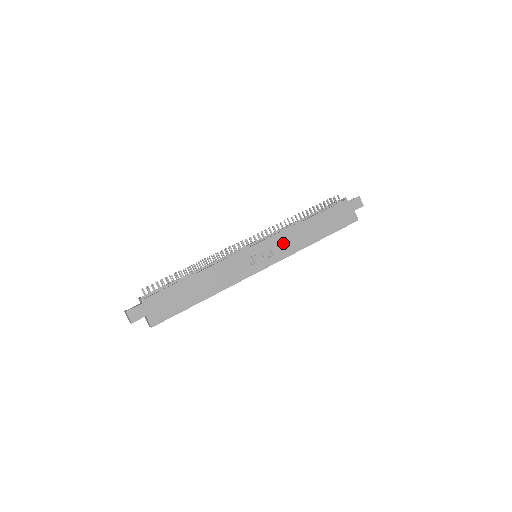
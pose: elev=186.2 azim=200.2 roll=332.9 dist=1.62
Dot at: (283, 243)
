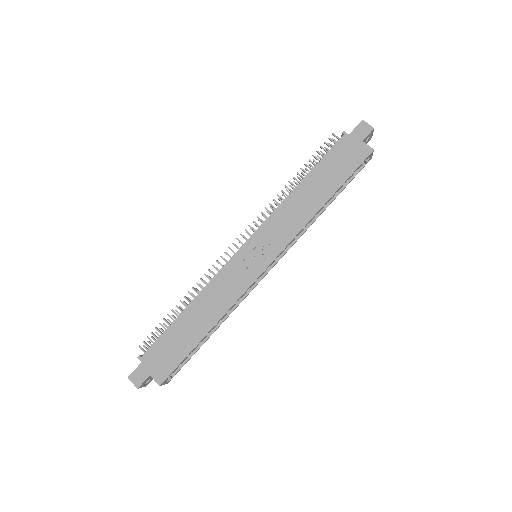
Dot at: (280, 226)
